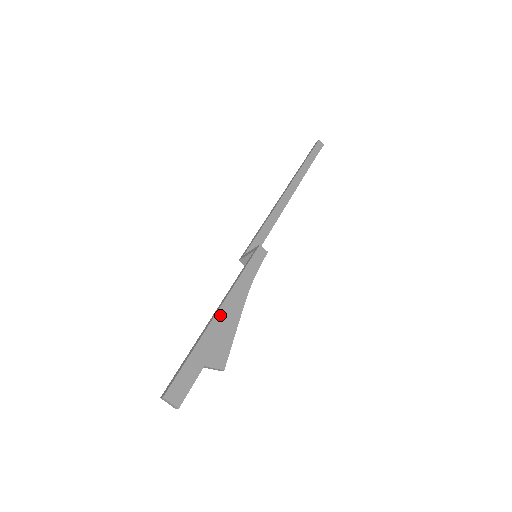
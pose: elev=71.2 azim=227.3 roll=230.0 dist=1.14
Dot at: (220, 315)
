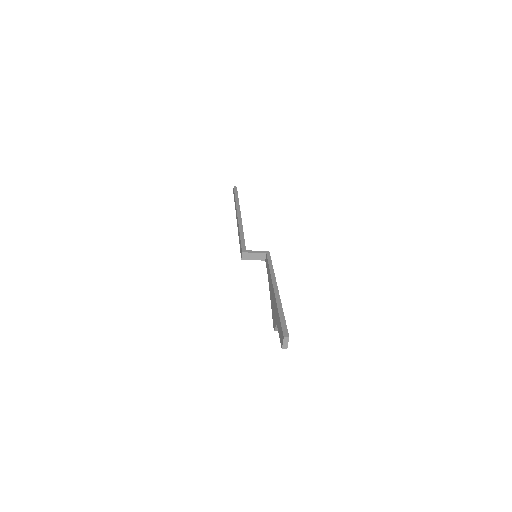
Dot at: occluded
